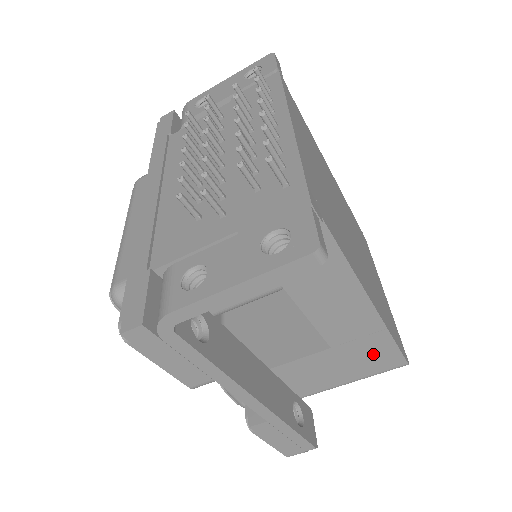
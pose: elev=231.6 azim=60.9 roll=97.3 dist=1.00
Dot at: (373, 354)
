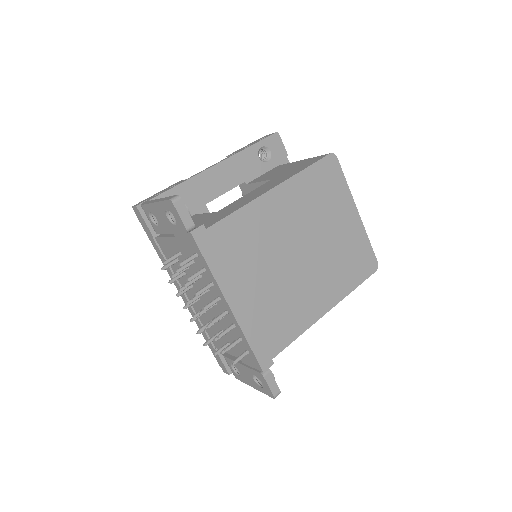
Dot at: occluded
